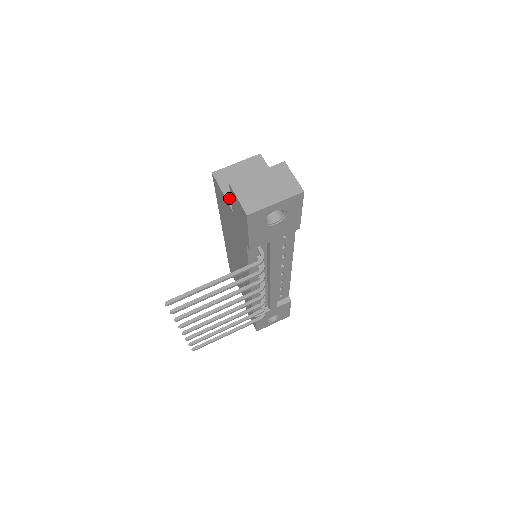
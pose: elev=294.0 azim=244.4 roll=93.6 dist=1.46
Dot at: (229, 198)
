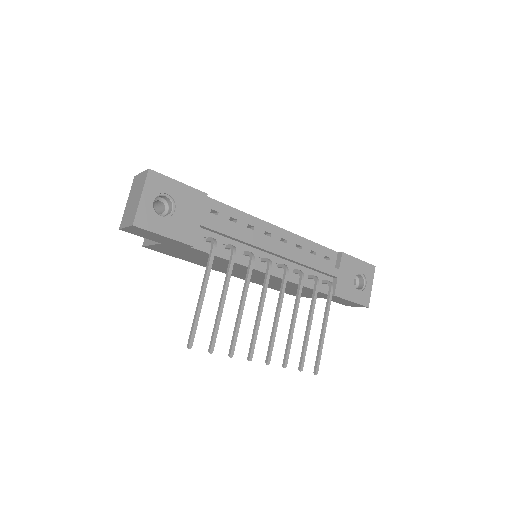
Dot at: (156, 242)
